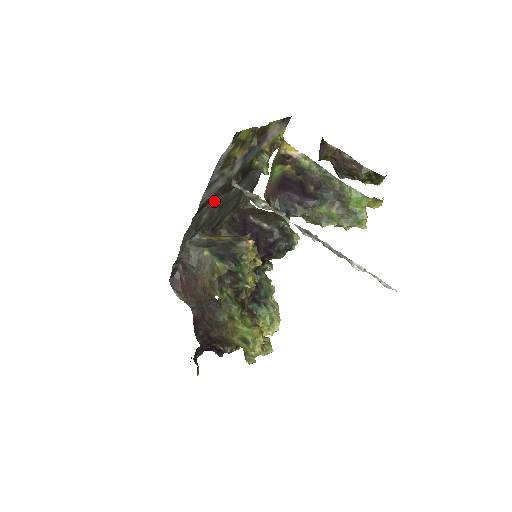
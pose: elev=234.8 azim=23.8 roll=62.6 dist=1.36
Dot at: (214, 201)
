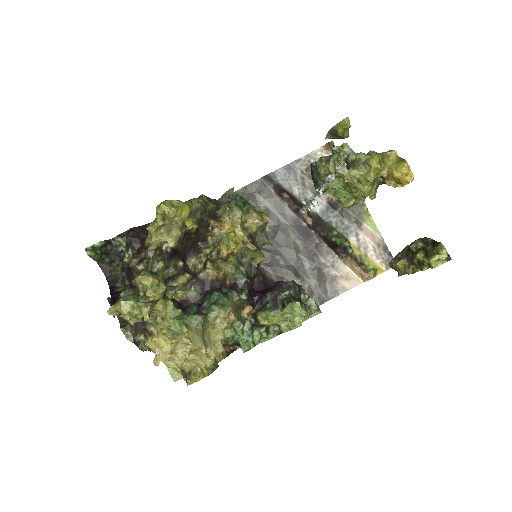
Dot at: (280, 192)
